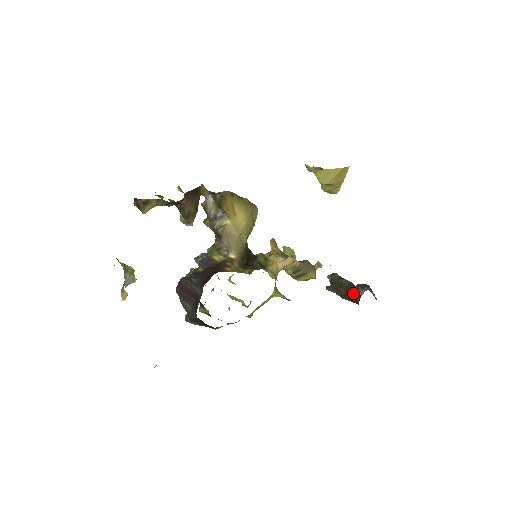
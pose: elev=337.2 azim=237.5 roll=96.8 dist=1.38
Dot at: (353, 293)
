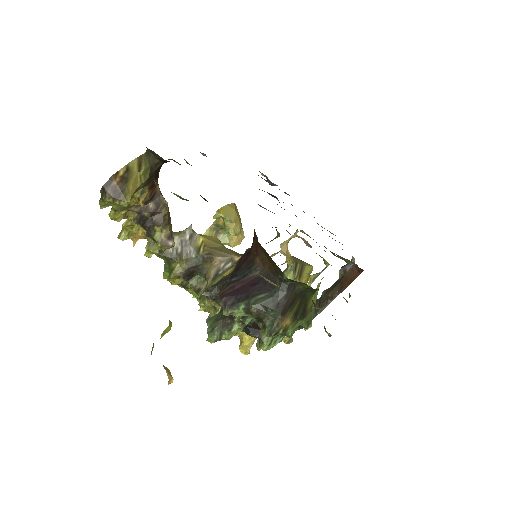
Dot at: (345, 275)
